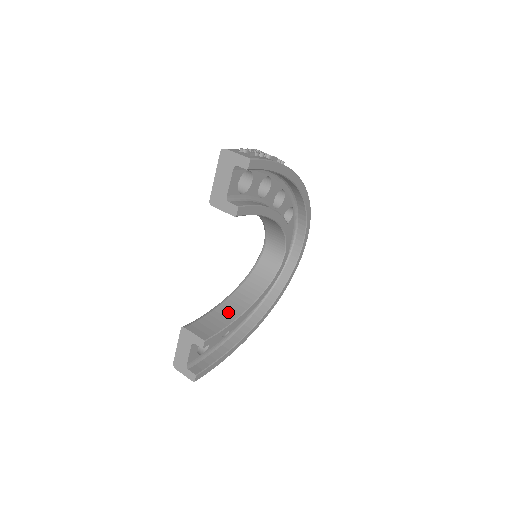
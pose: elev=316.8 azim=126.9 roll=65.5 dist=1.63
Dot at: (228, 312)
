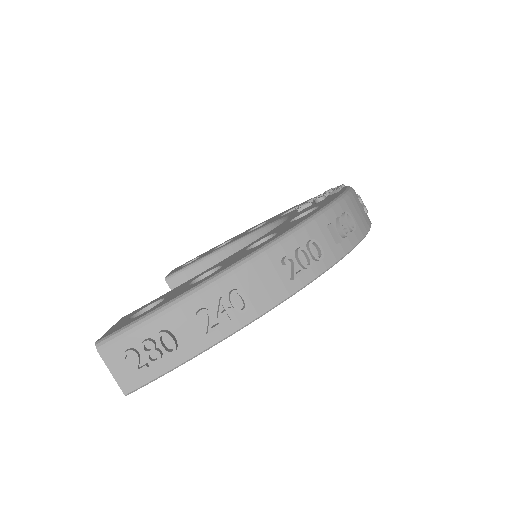
Dot at: occluded
